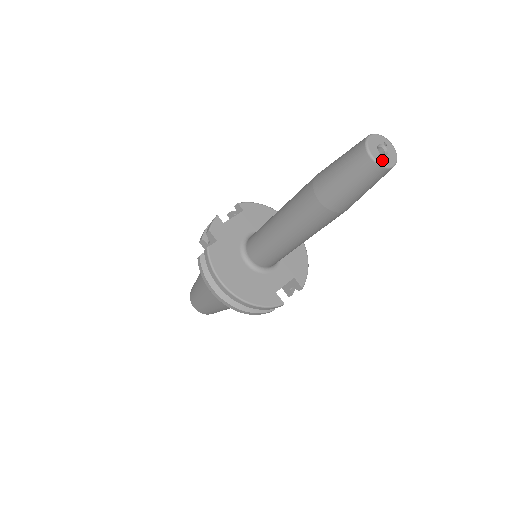
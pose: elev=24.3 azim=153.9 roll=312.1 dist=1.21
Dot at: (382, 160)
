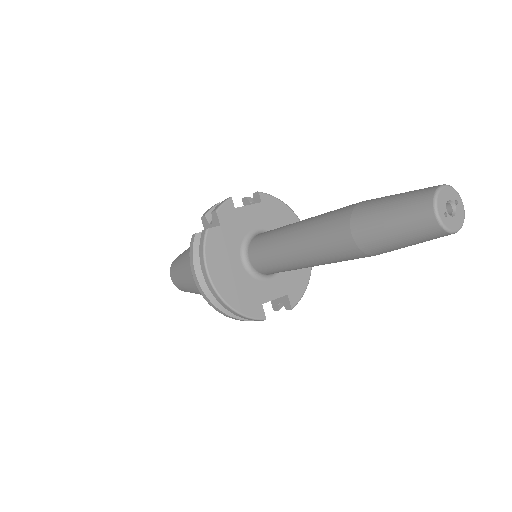
Dot at: (446, 221)
